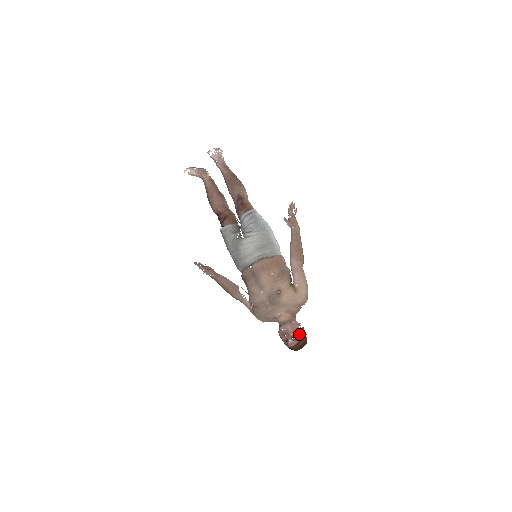
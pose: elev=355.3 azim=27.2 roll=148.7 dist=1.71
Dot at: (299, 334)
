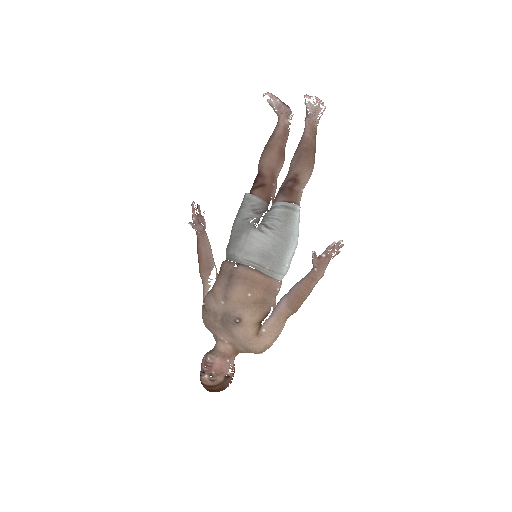
Dot at: (221, 378)
